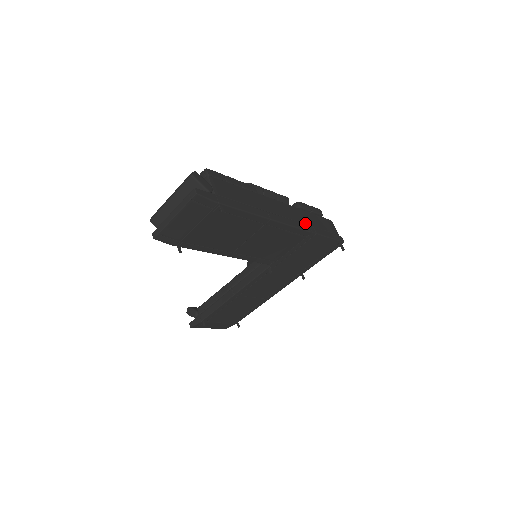
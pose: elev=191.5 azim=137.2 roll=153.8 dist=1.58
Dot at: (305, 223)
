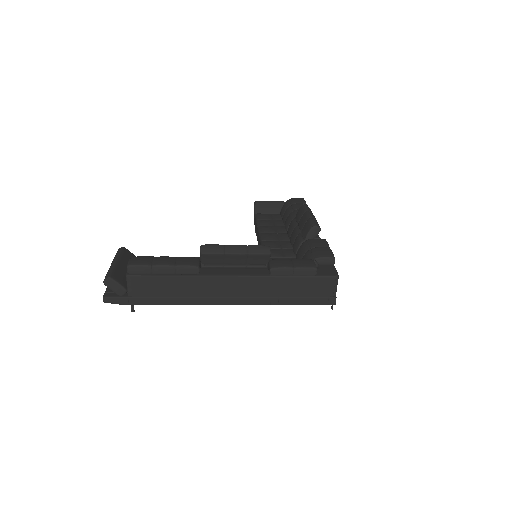
Dot at: (265, 295)
